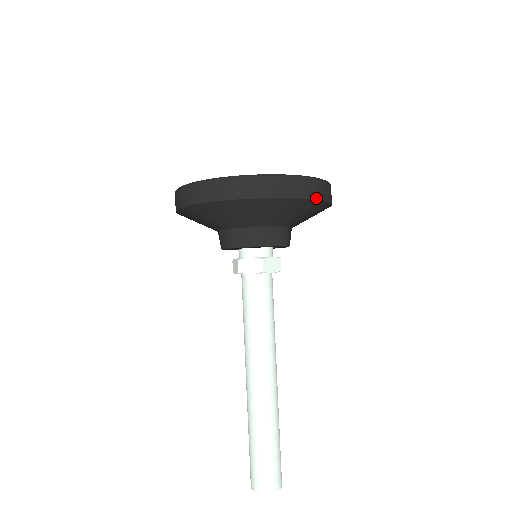
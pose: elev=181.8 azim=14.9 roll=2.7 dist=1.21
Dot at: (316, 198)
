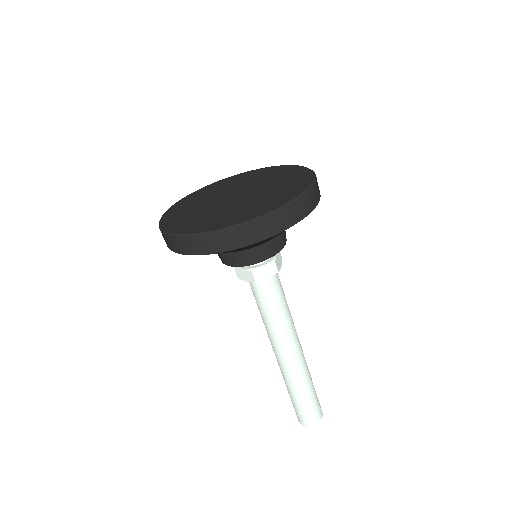
Dot at: occluded
